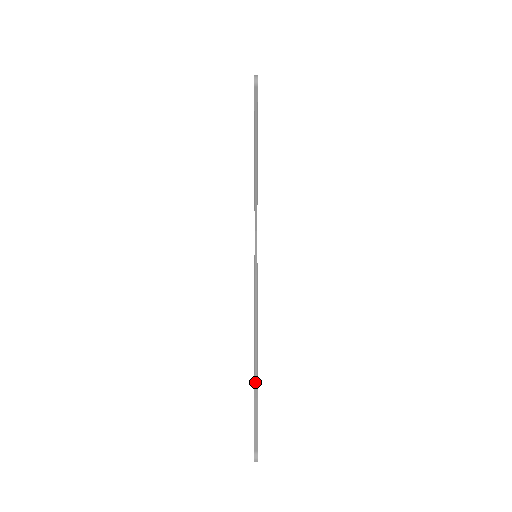
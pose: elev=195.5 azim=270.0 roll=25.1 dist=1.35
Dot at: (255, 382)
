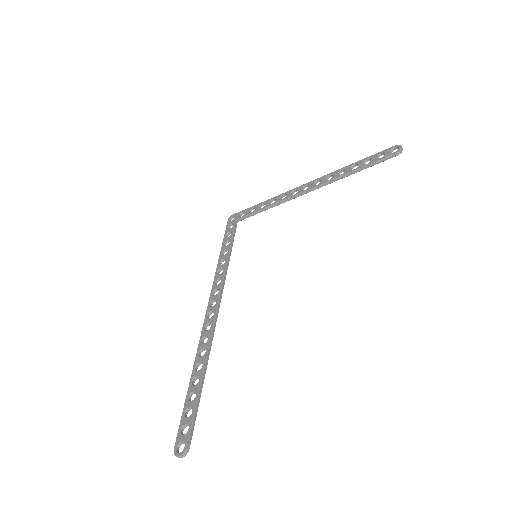
Dot at: (204, 373)
